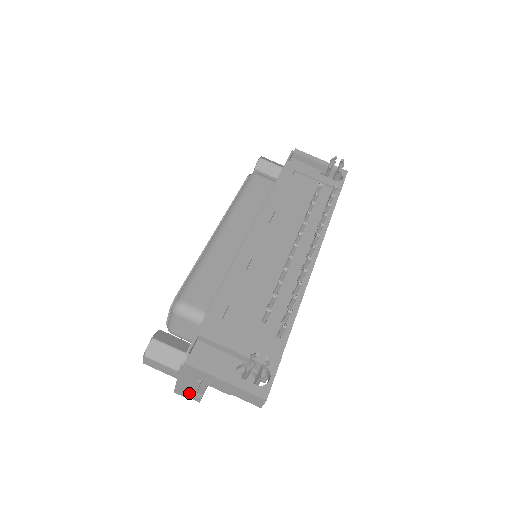
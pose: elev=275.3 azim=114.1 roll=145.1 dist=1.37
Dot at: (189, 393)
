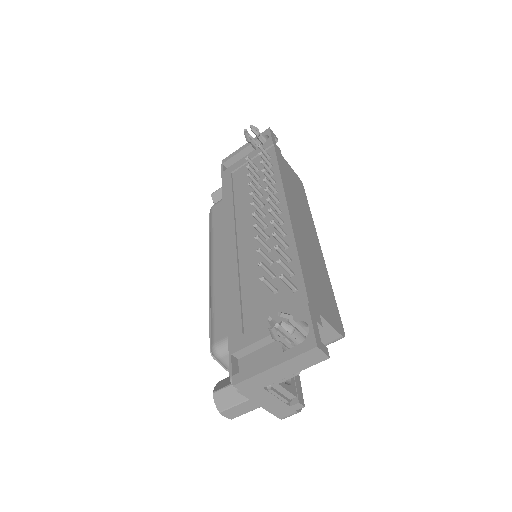
Dot at: (285, 407)
